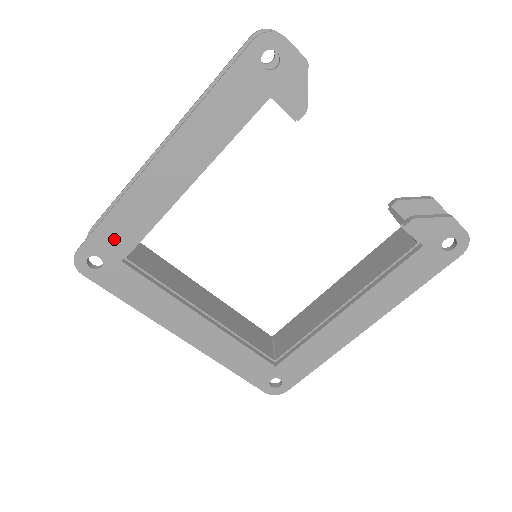
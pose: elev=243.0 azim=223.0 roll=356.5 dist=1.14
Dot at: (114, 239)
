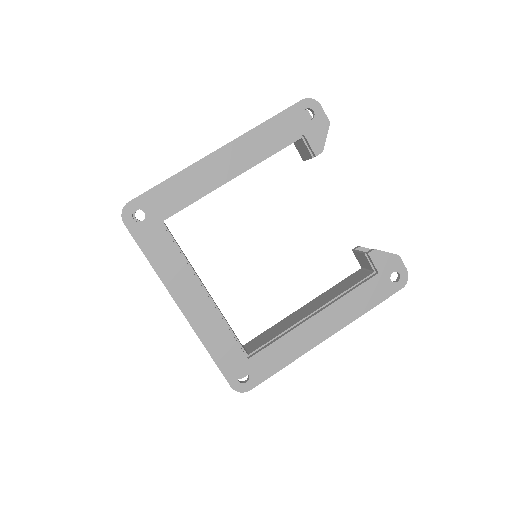
Dot at: (163, 201)
